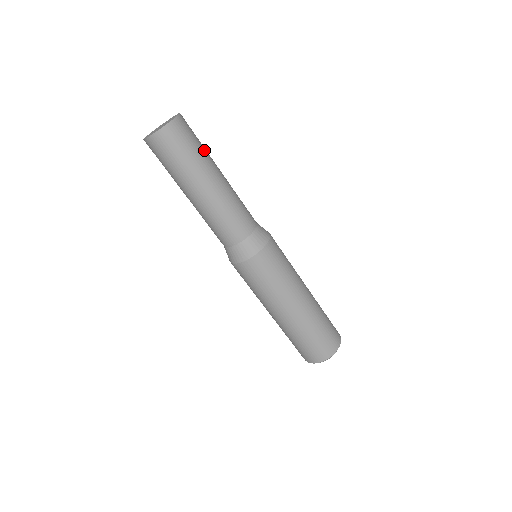
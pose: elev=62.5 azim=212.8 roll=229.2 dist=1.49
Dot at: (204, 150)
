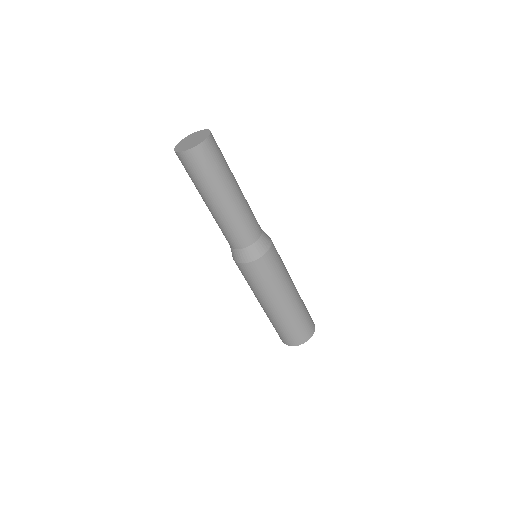
Dot at: (221, 174)
